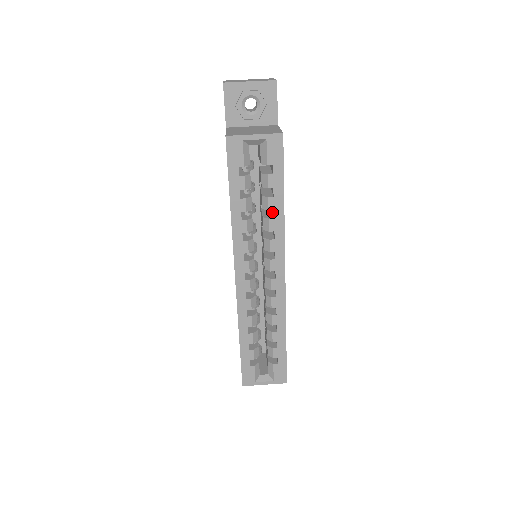
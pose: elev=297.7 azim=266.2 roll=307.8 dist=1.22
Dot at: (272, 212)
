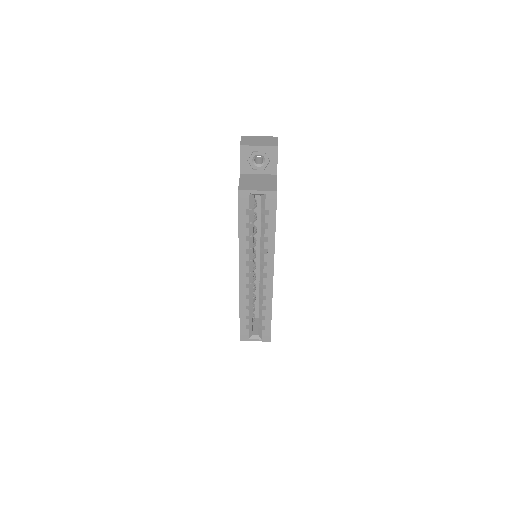
Dot at: occluded
